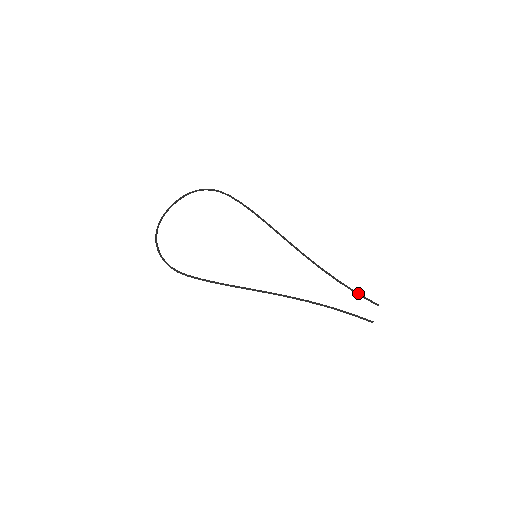
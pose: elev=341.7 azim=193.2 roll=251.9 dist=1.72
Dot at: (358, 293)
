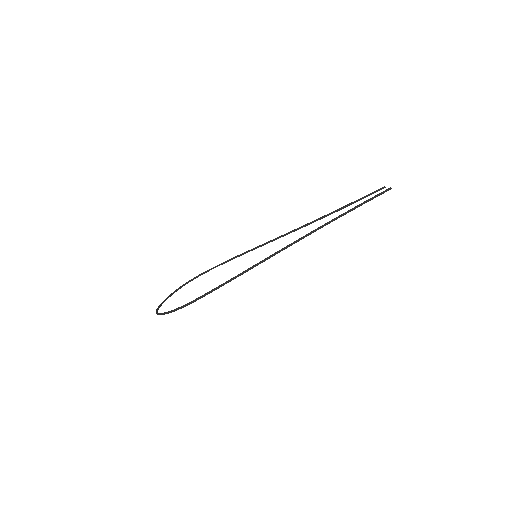
Dot at: (360, 198)
